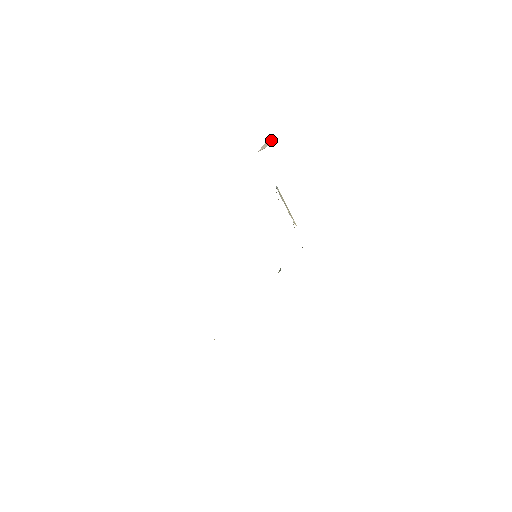
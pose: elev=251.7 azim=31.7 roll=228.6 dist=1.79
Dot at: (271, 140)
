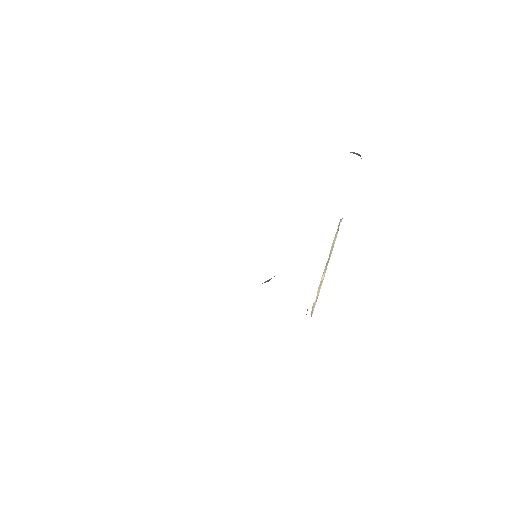
Dot at: occluded
